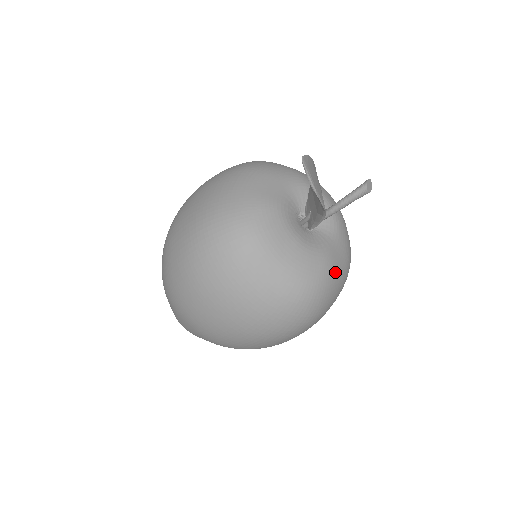
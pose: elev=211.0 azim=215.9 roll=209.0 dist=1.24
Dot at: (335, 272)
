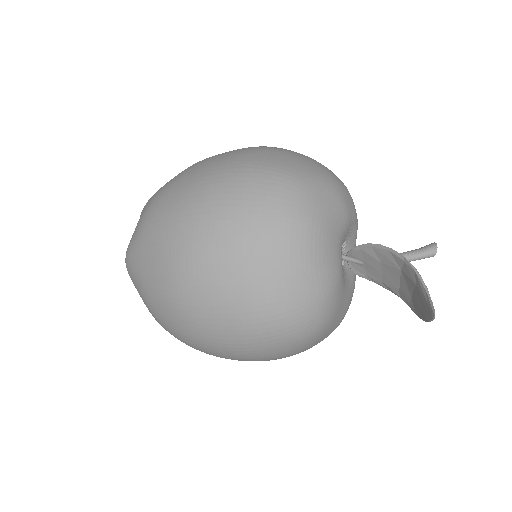
Dot at: occluded
